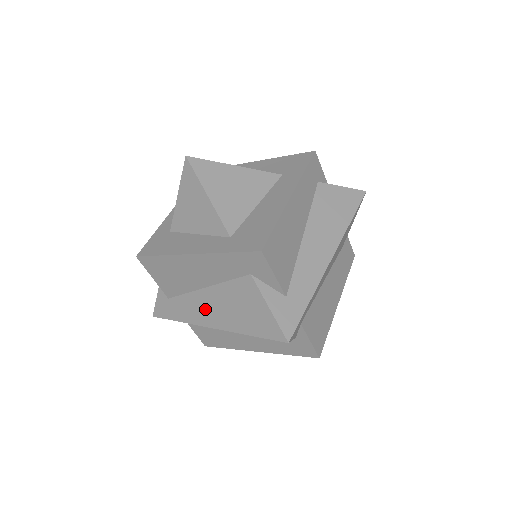
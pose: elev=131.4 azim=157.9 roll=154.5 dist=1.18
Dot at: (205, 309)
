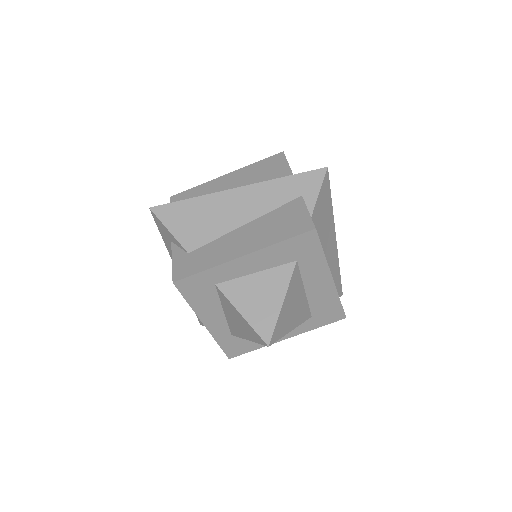
Dot at: occluded
